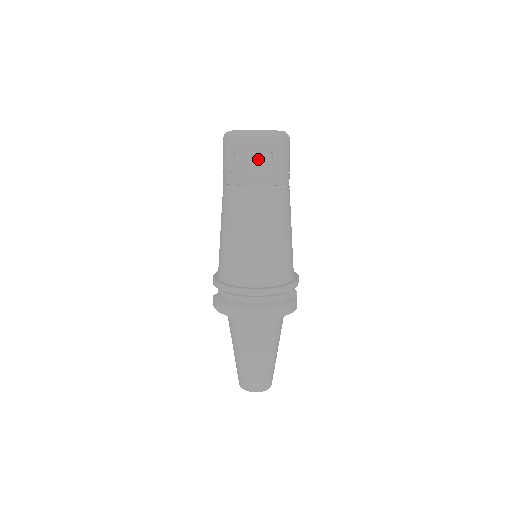
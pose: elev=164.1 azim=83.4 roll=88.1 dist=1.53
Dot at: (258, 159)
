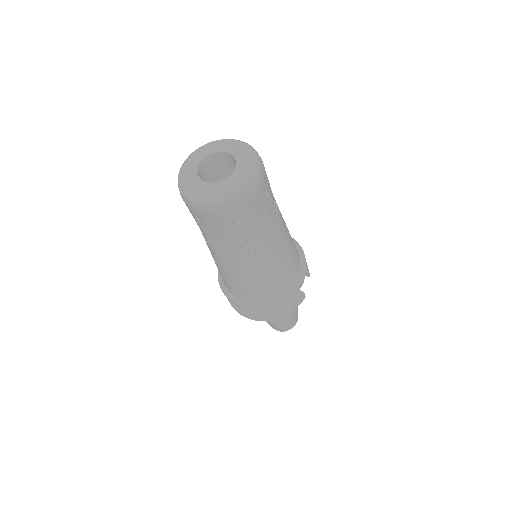
Dot at: (221, 224)
